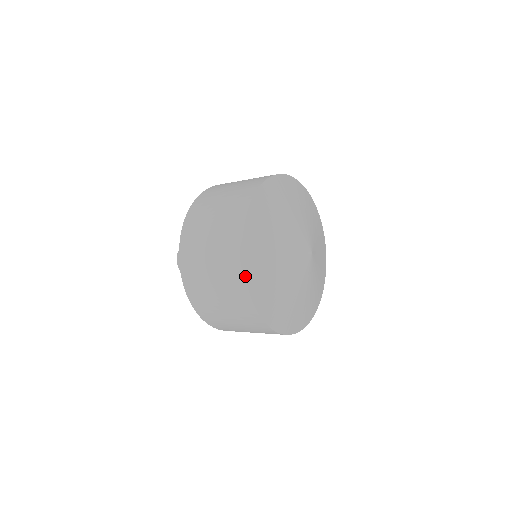
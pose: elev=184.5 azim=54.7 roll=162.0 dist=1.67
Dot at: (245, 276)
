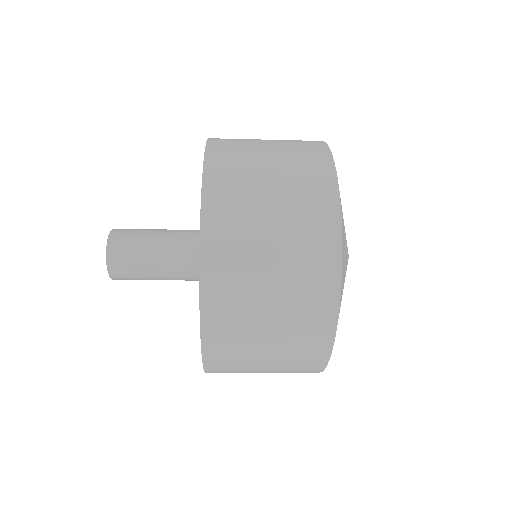
Dot at: (342, 252)
